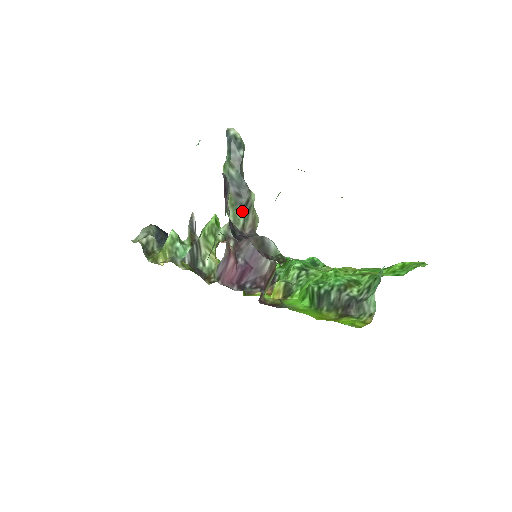
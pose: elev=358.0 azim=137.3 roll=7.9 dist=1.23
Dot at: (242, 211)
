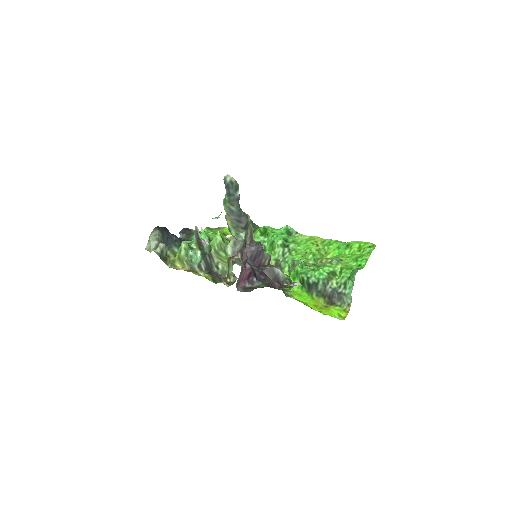
Dot at: (243, 231)
